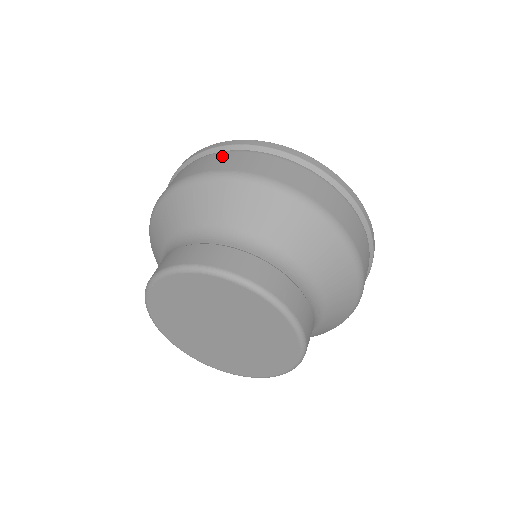
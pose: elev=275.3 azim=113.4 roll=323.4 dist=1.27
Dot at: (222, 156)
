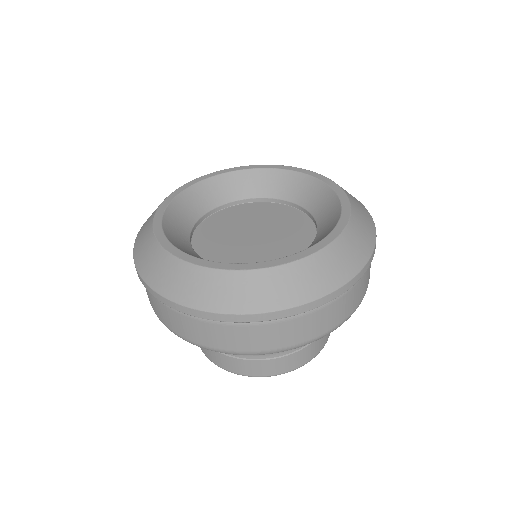
Dot at: (181, 320)
